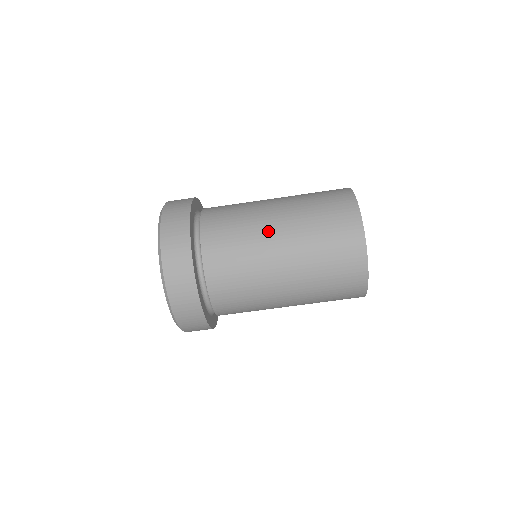
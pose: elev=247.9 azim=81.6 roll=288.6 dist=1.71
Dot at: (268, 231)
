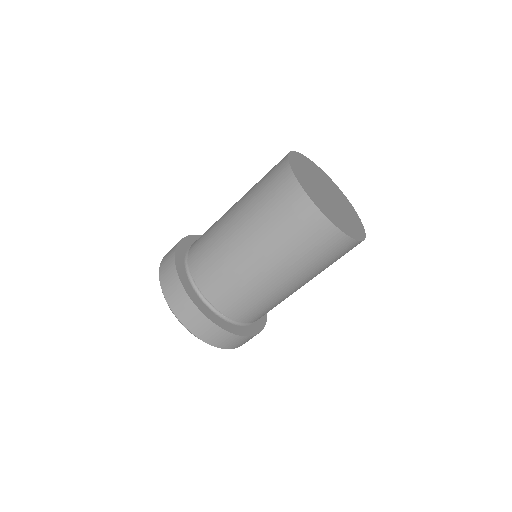
Dot at: (228, 228)
